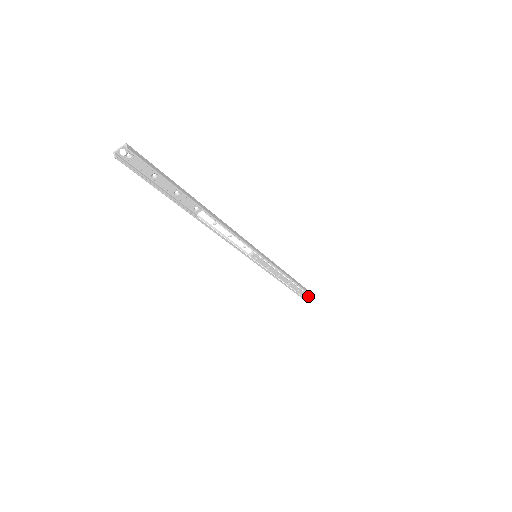
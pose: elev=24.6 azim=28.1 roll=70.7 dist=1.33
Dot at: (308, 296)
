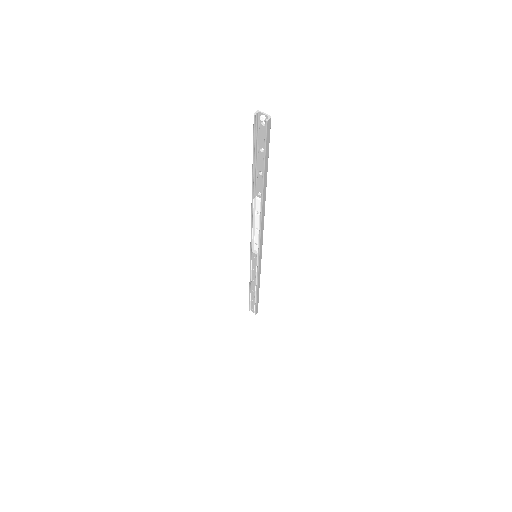
Dot at: (254, 310)
